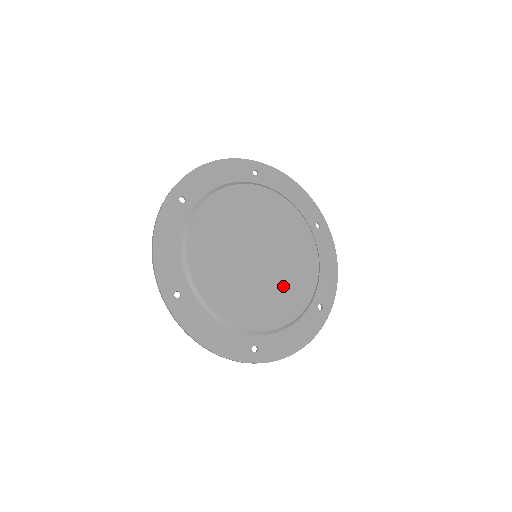
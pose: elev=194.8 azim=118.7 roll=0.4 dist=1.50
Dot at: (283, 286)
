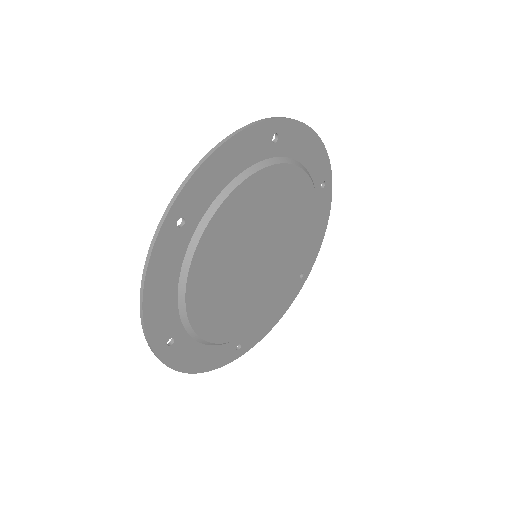
Dot at: (276, 279)
